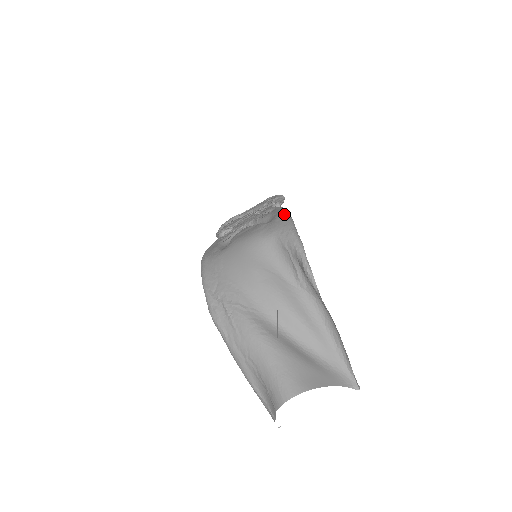
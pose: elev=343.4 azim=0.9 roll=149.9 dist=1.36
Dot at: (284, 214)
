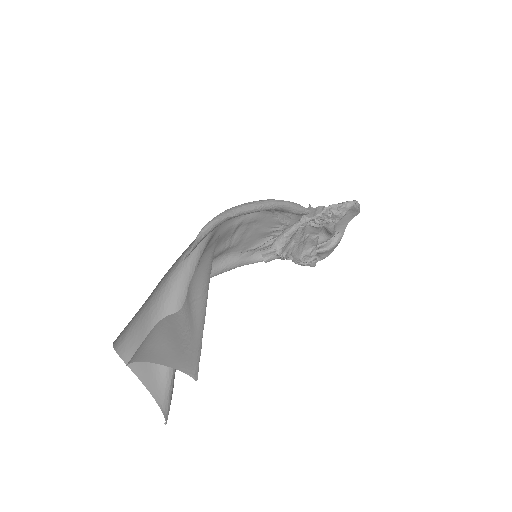
Dot at: (255, 201)
